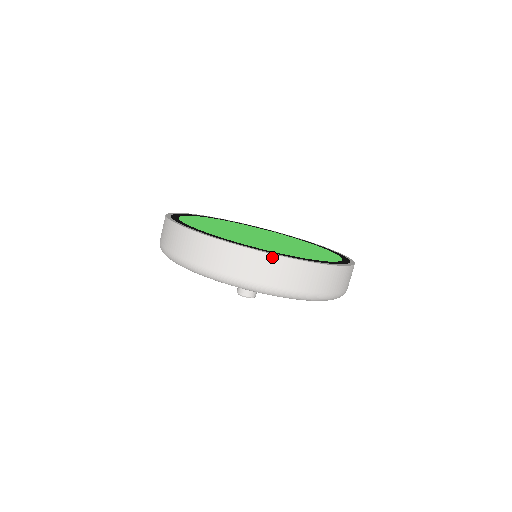
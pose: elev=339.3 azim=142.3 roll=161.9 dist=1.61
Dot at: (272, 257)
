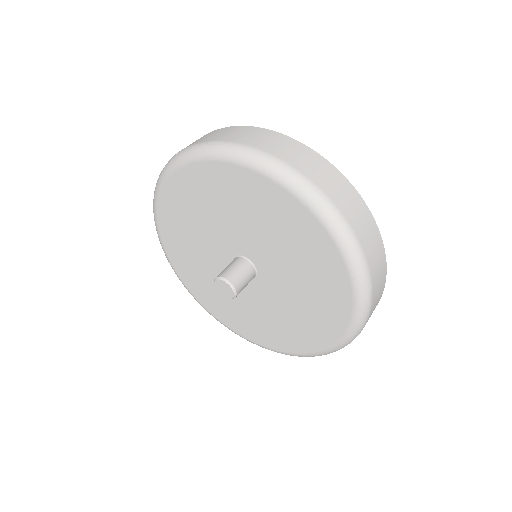
Dot at: (266, 130)
